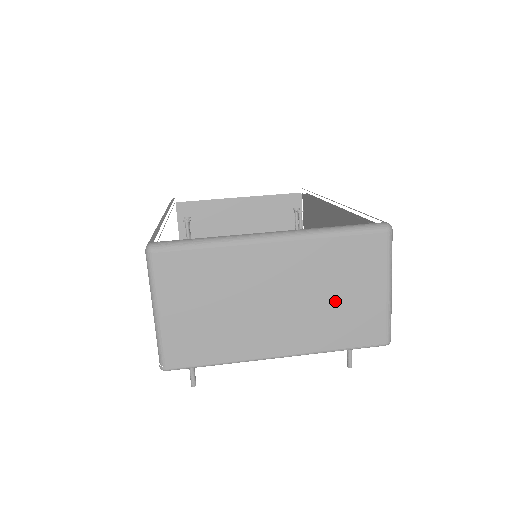
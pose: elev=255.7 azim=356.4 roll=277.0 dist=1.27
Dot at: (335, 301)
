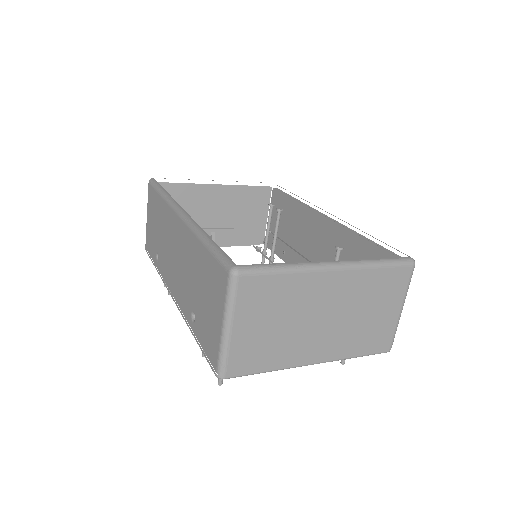
Dot at: (365, 319)
